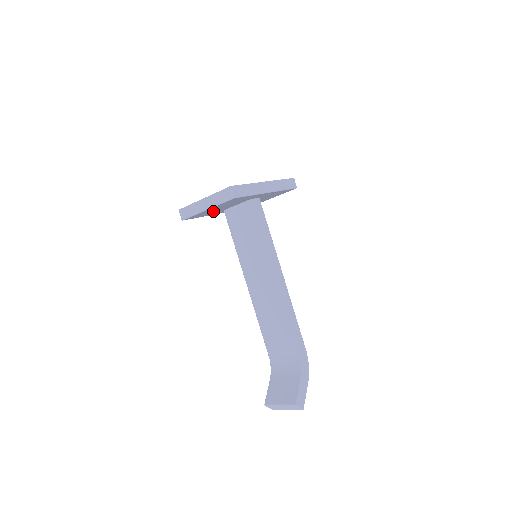
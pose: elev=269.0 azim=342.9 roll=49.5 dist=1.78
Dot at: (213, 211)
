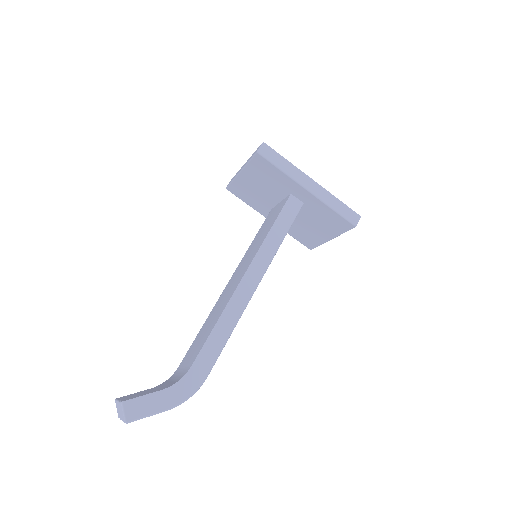
Dot at: (256, 195)
